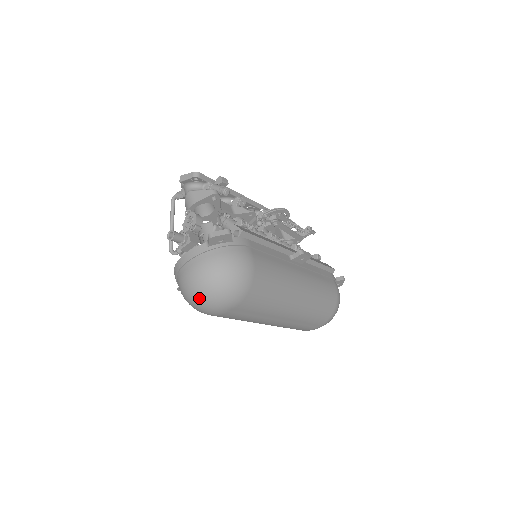
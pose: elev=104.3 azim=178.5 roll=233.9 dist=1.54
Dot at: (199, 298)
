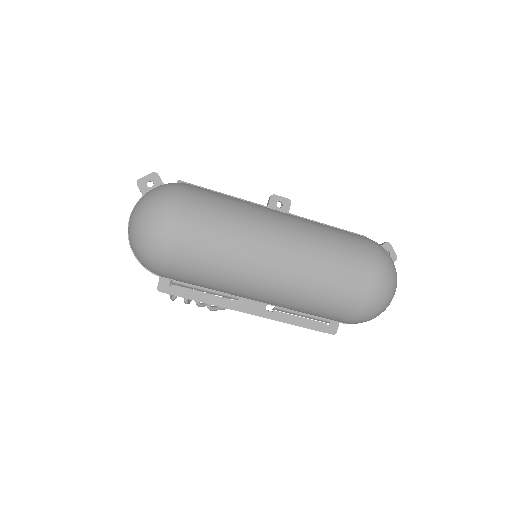
Dot at: (139, 231)
